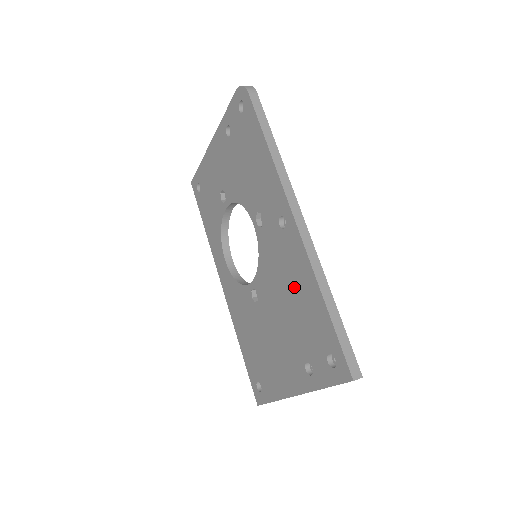
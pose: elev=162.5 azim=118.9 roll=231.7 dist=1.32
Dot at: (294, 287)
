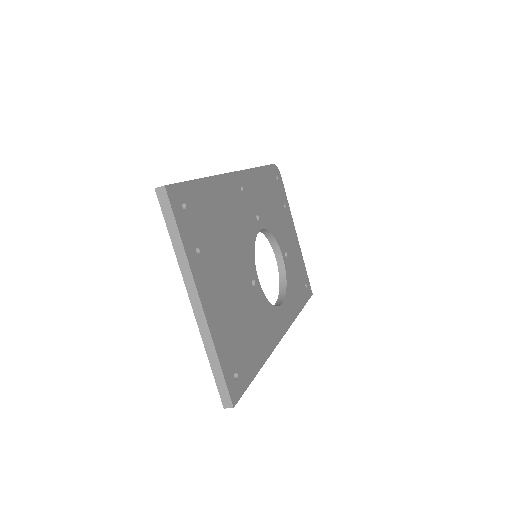
Dot at: occluded
